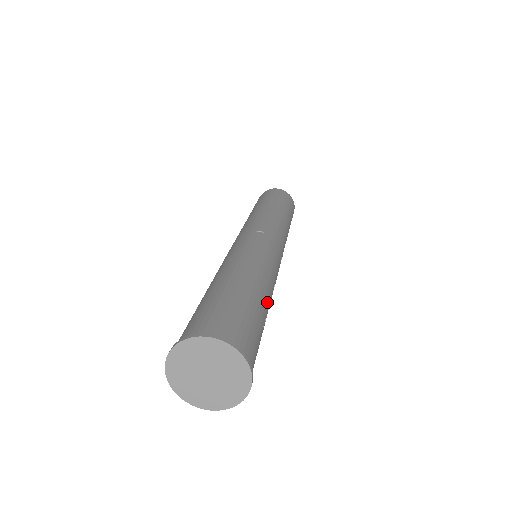
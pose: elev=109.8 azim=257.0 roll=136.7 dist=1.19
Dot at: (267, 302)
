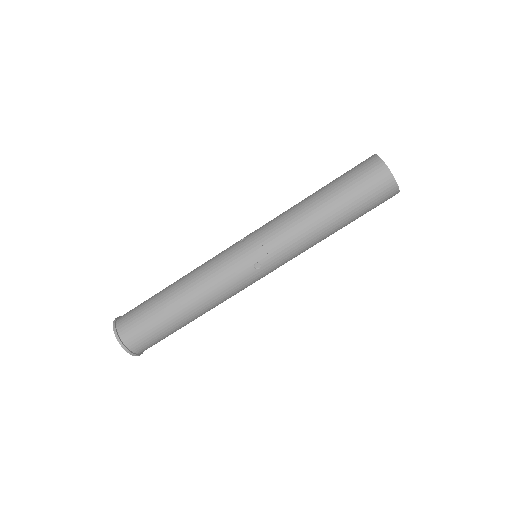
Dot at: occluded
